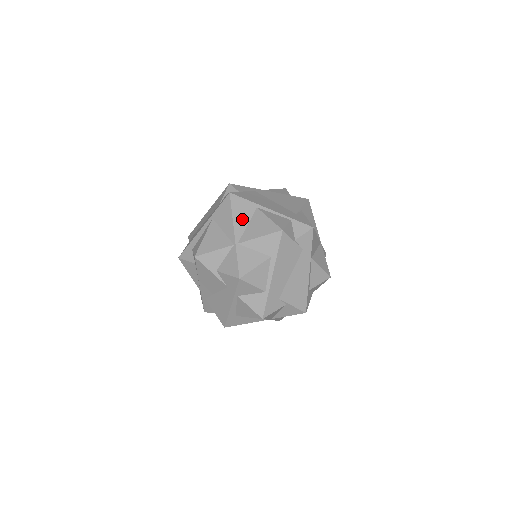
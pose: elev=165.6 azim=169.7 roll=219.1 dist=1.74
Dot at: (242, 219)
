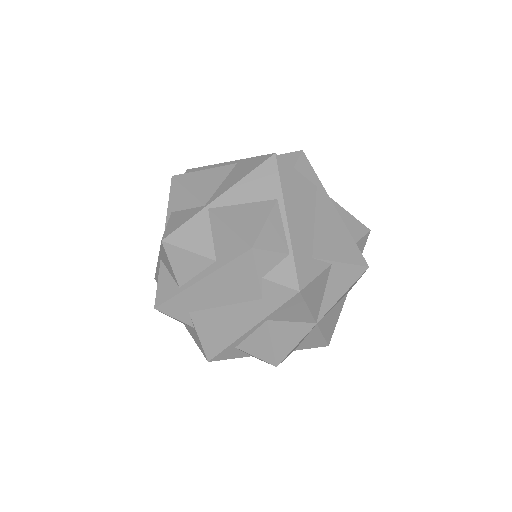
Dot at: (247, 192)
